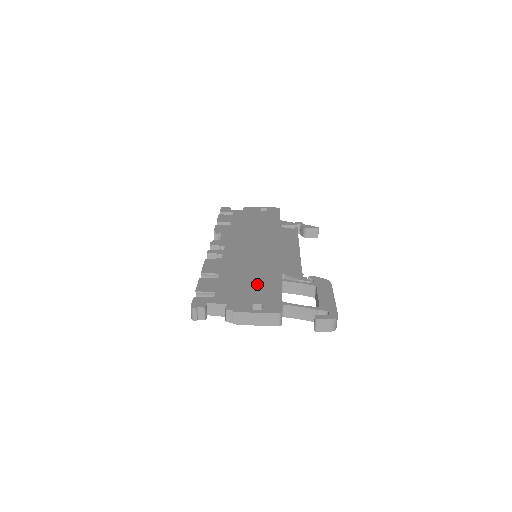
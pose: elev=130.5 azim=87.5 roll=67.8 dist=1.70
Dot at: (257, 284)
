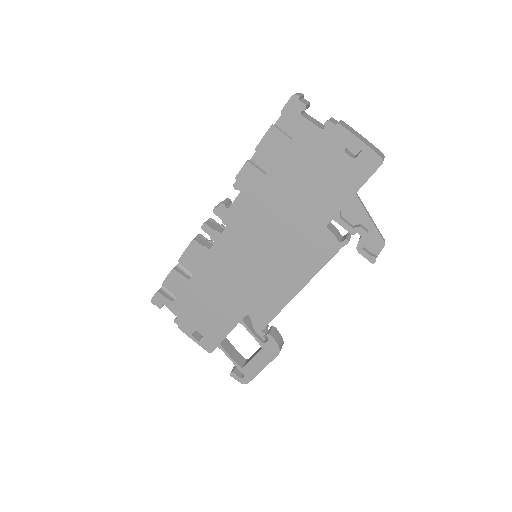
Dot at: (215, 312)
